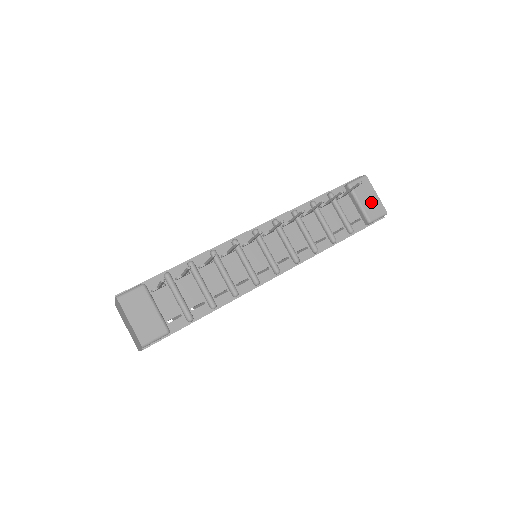
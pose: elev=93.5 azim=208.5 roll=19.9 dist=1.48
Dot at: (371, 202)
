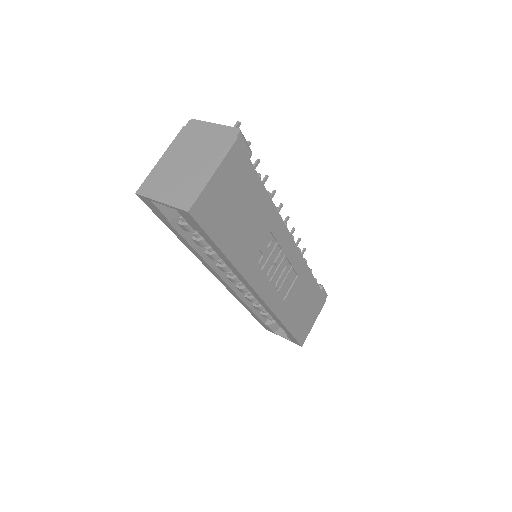
Dot at: occluded
